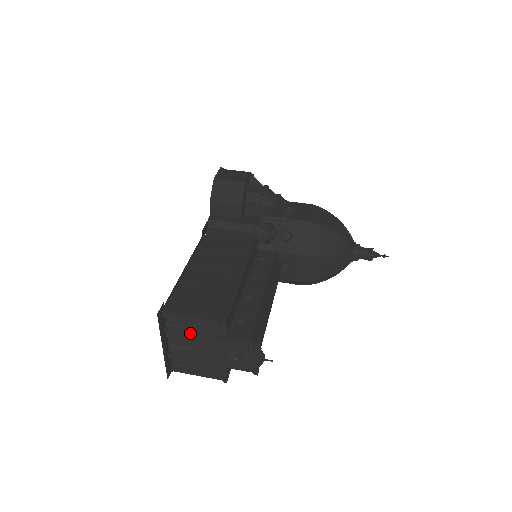
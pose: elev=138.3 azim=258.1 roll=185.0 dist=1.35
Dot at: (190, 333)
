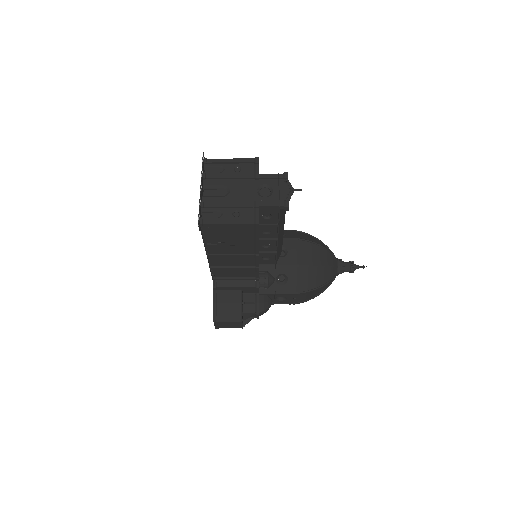
Dot at: (227, 175)
